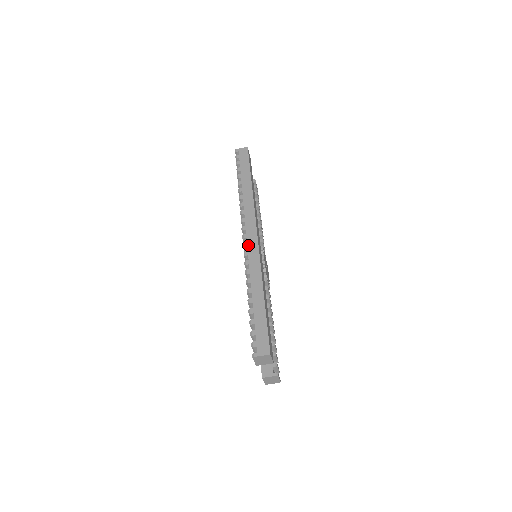
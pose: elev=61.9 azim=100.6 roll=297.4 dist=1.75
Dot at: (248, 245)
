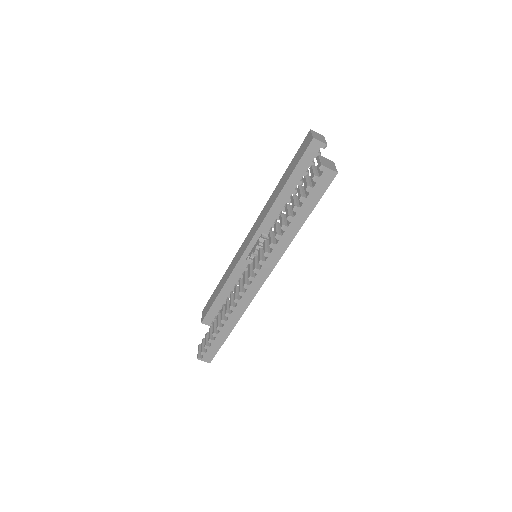
Dot at: (249, 289)
